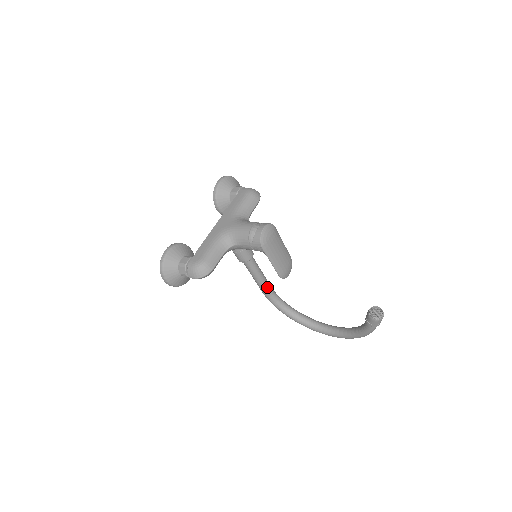
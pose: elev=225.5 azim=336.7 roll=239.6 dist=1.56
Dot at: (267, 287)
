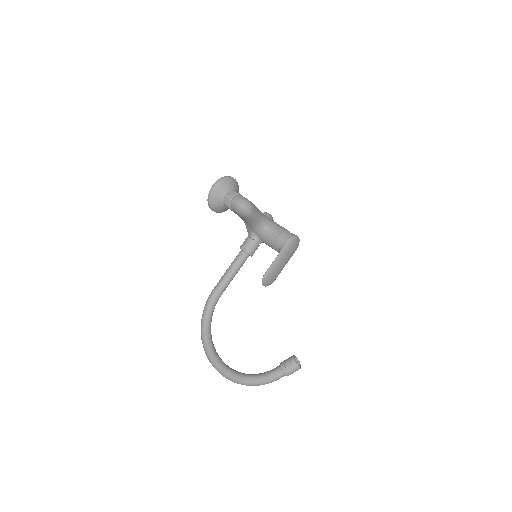
Dot at: (224, 288)
